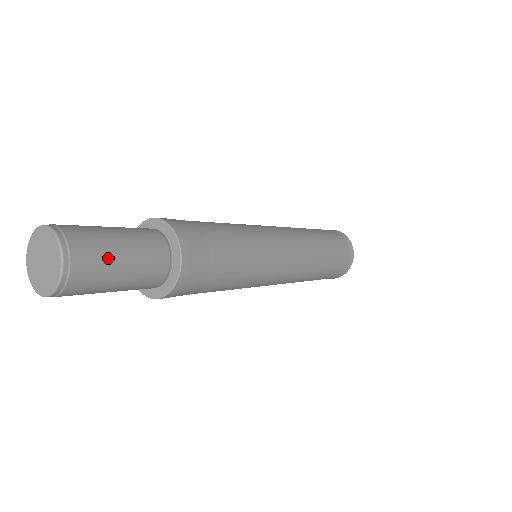
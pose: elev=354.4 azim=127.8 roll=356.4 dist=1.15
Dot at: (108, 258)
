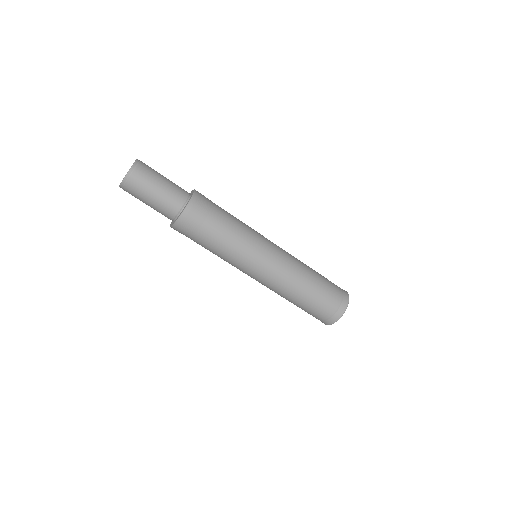
Dot at: (154, 177)
